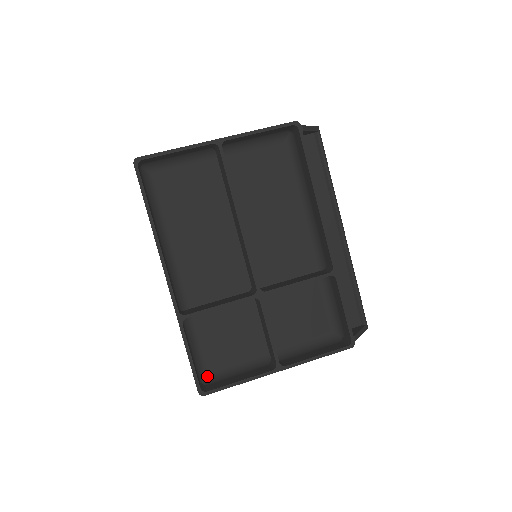
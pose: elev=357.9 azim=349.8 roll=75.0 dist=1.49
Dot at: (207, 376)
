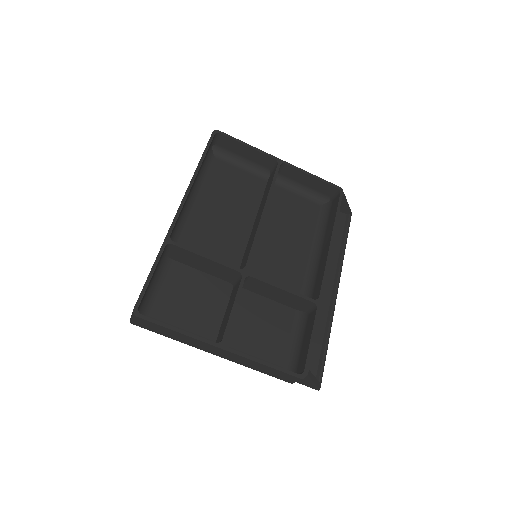
Dot at: occluded
